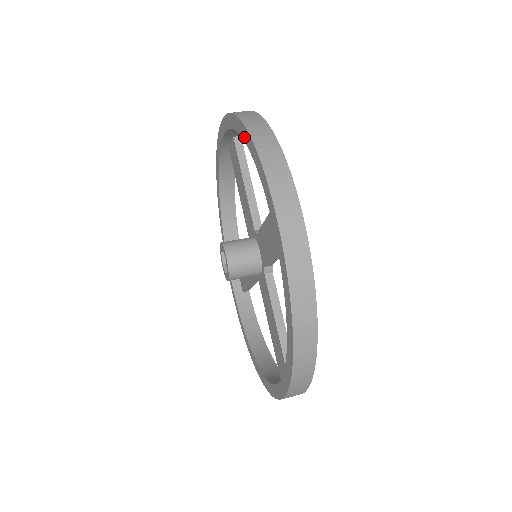
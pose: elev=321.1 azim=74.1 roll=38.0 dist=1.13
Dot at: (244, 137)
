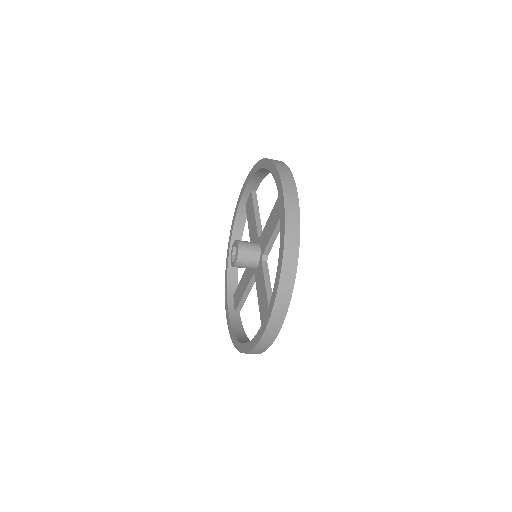
Dot at: (230, 238)
